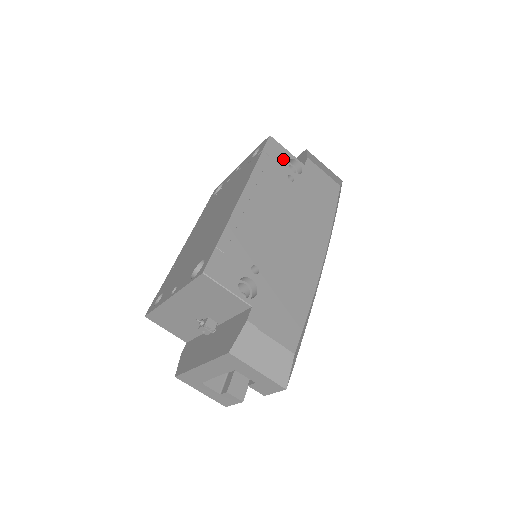
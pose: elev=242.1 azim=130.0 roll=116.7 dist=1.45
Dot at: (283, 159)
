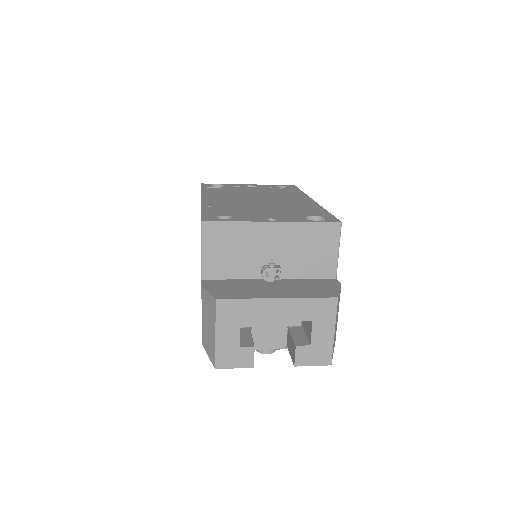
Dot at: occluded
